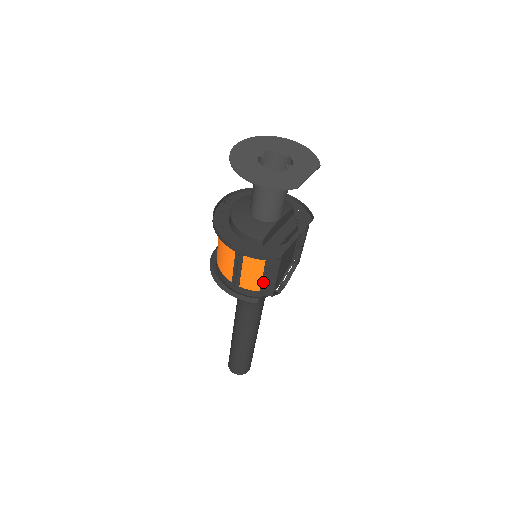
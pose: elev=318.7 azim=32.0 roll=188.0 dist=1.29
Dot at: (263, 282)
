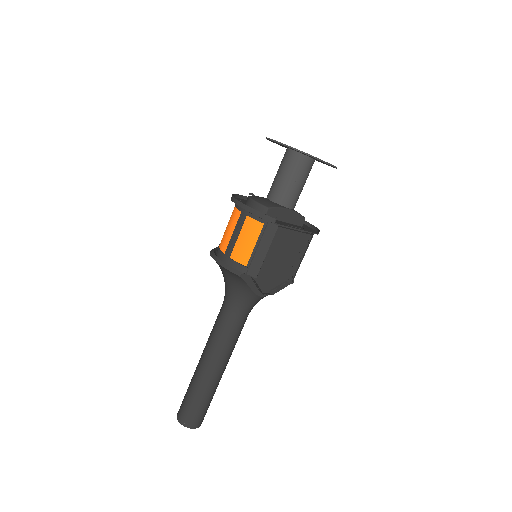
Dot at: (253, 254)
